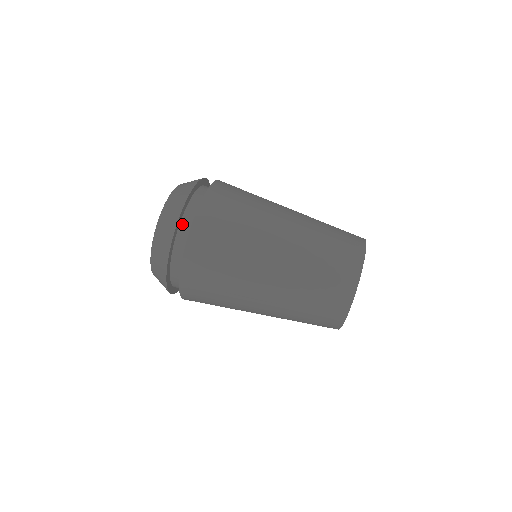
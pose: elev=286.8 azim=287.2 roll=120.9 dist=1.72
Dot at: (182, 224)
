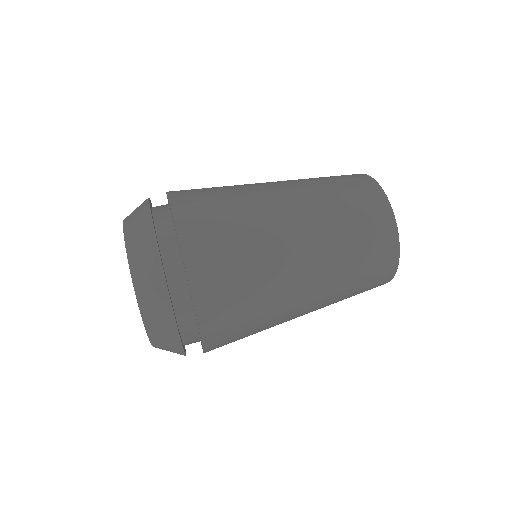
Dot at: (159, 231)
